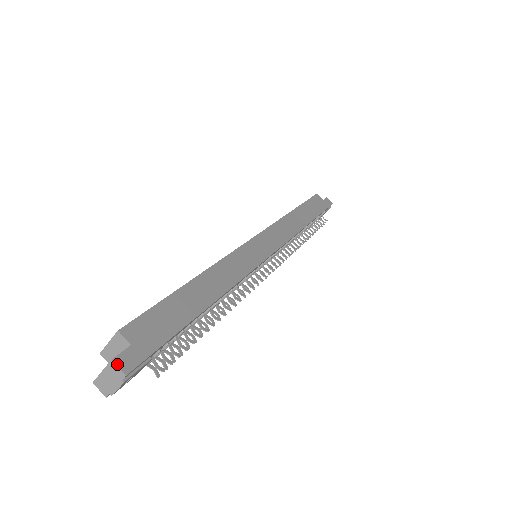
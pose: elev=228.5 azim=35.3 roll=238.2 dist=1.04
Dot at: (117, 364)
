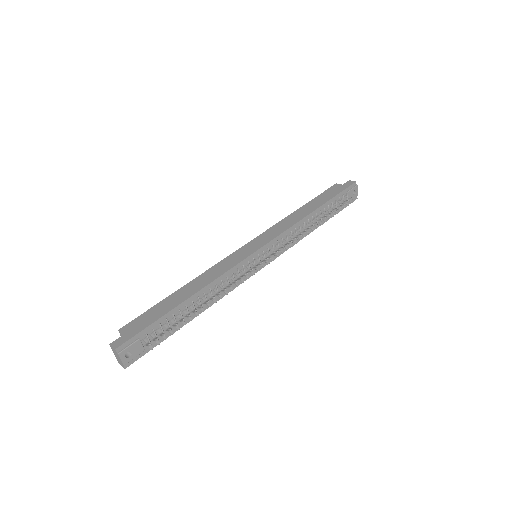
Dot at: (112, 345)
